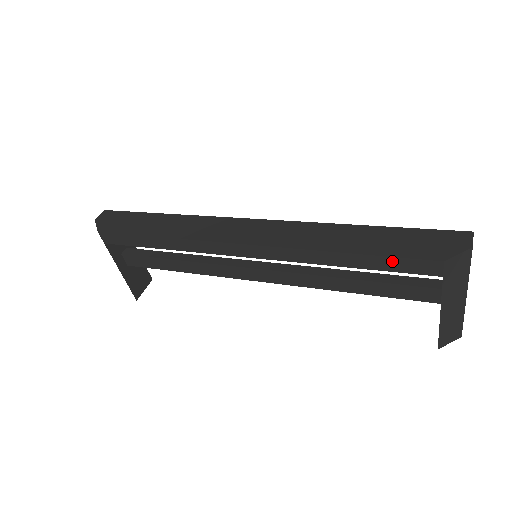
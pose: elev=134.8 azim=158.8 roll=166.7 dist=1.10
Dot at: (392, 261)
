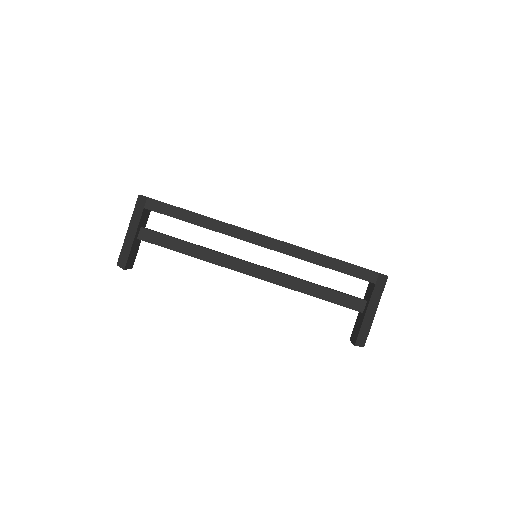
Dot at: (352, 267)
